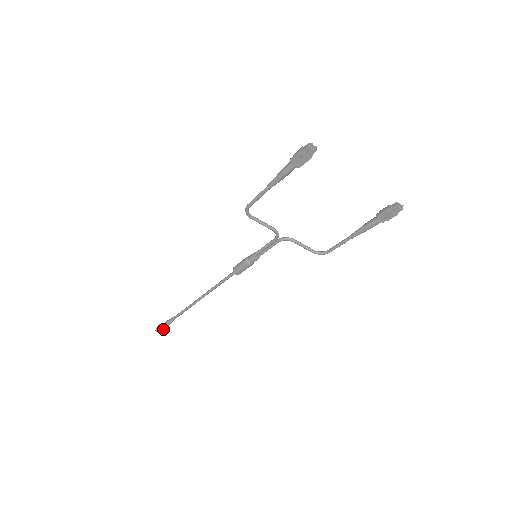
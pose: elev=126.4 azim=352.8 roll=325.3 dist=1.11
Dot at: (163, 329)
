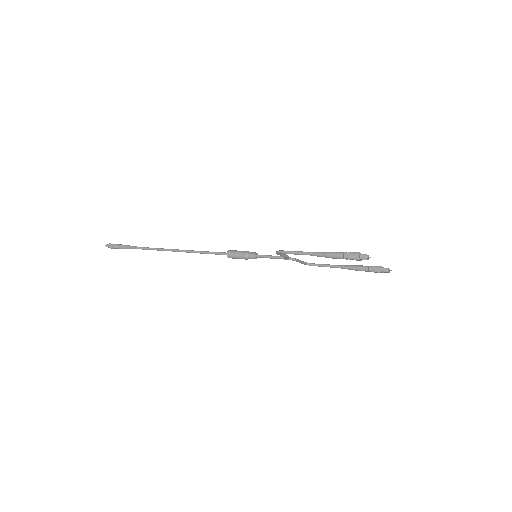
Dot at: occluded
